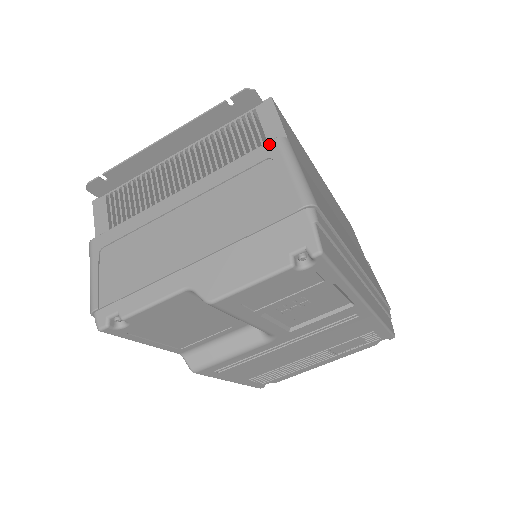
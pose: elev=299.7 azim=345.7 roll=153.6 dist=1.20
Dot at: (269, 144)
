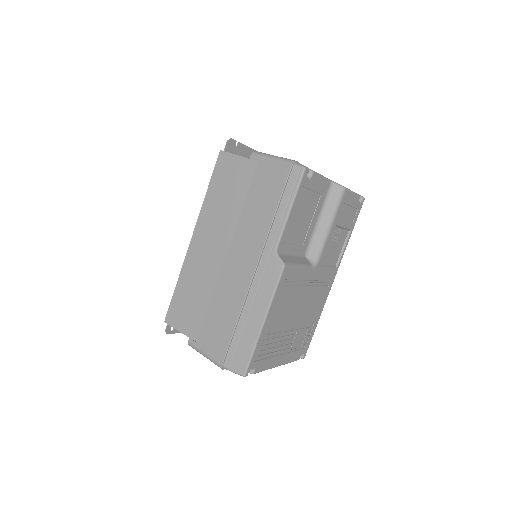
Dot at: occluded
